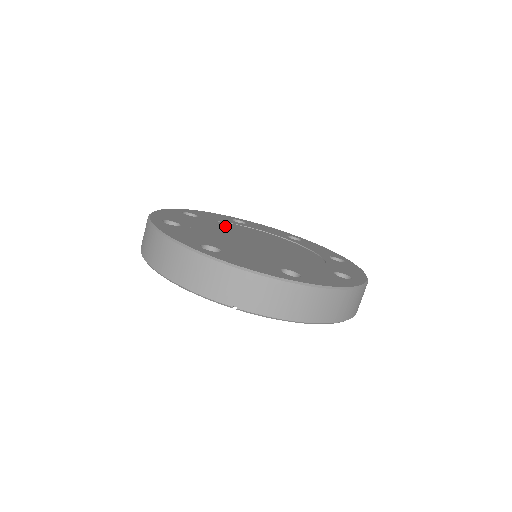
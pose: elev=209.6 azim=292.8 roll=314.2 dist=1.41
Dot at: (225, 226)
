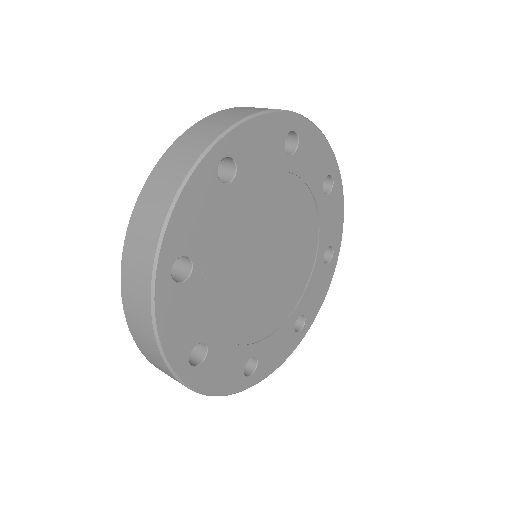
Dot at: (257, 205)
